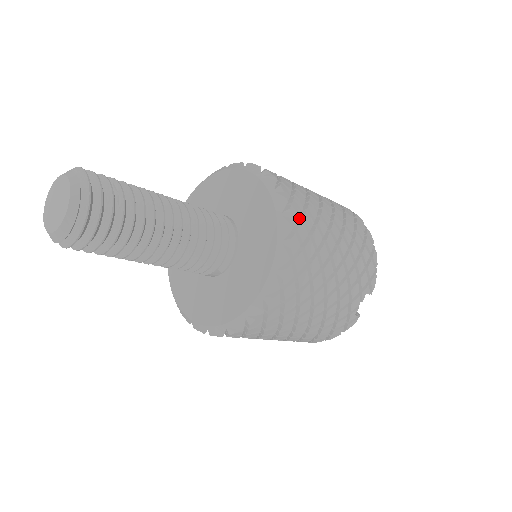
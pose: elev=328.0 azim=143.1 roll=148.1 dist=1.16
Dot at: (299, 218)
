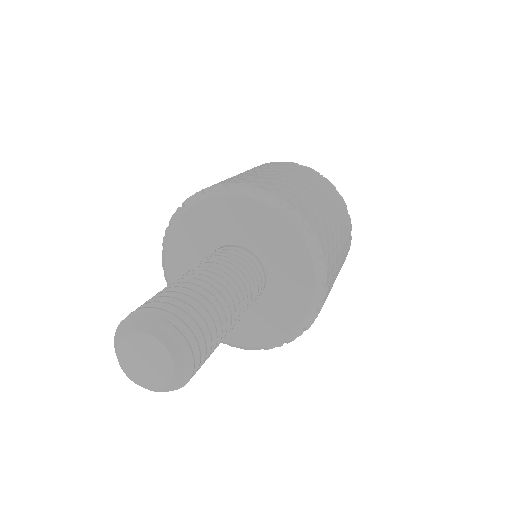
Dot at: occluded
